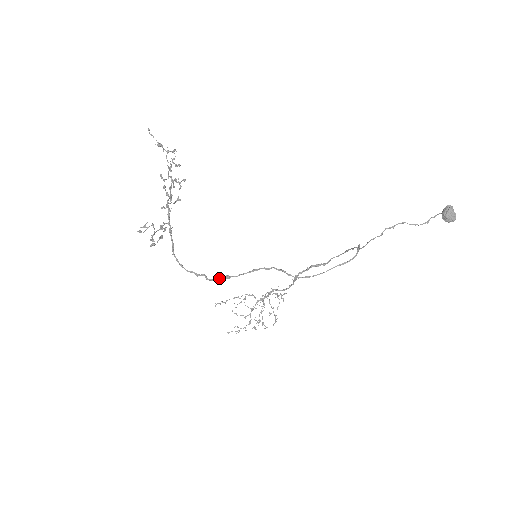
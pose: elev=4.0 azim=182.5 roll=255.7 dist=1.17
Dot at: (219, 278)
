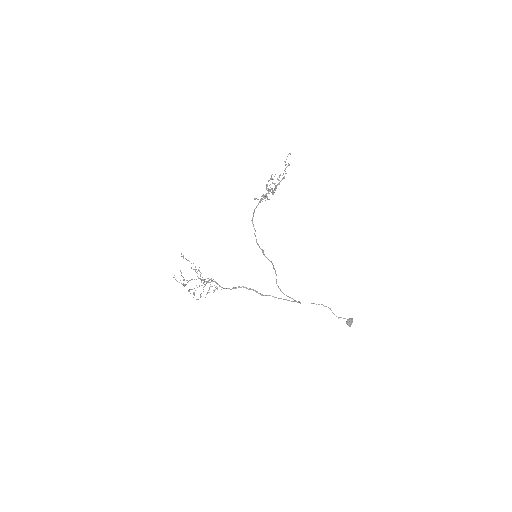
Dot at: occluded
